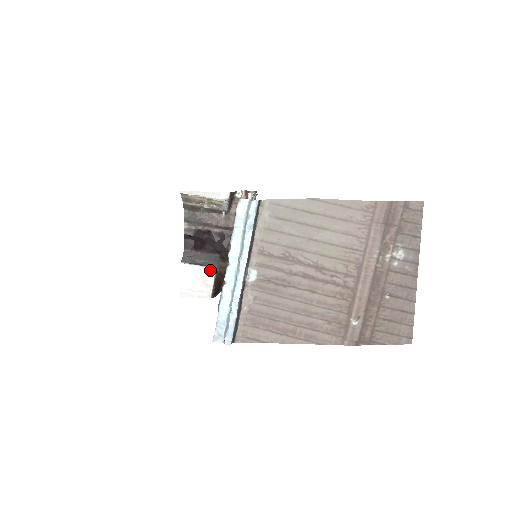
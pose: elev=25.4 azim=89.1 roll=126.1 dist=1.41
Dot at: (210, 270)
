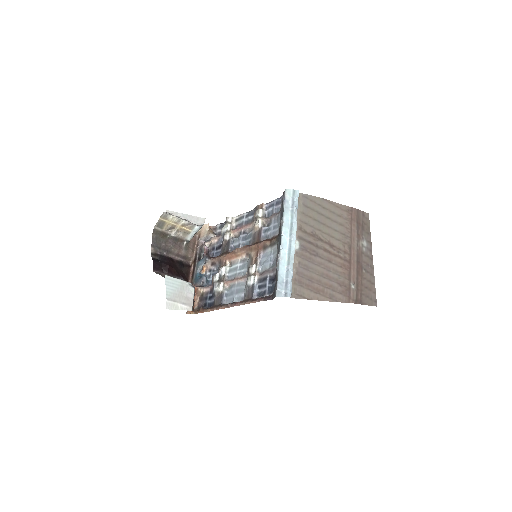
Dot at: (190, 284)
